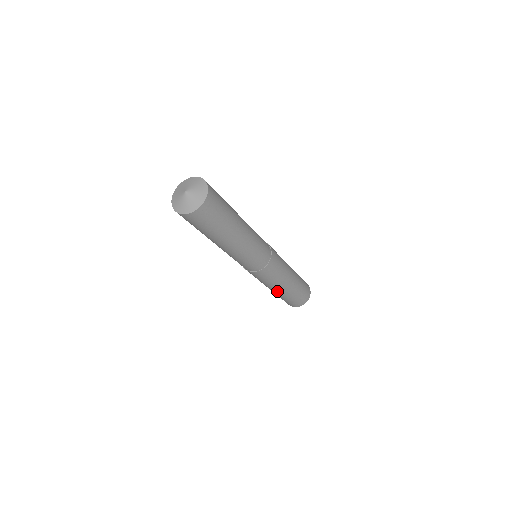
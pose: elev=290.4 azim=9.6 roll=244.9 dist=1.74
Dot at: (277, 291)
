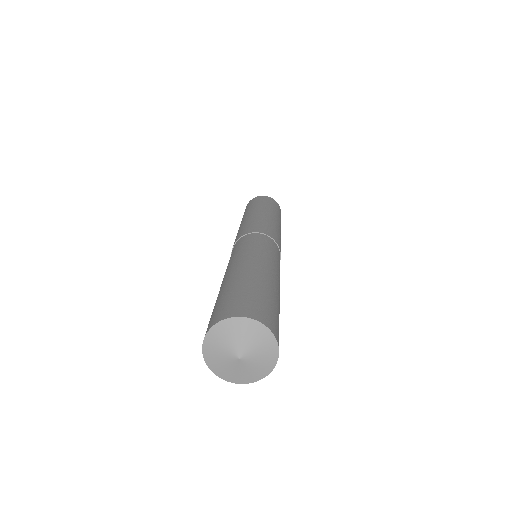
Dot at: occluded
